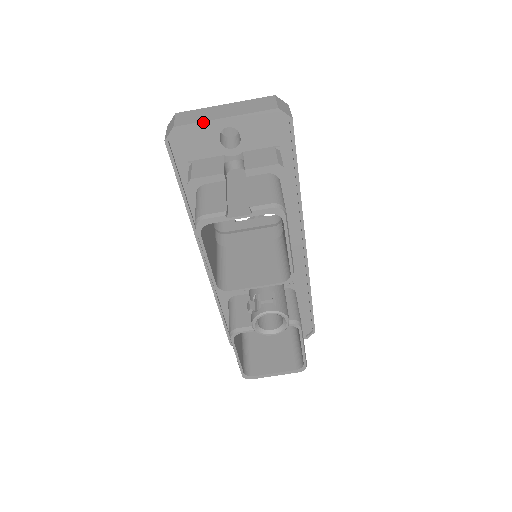
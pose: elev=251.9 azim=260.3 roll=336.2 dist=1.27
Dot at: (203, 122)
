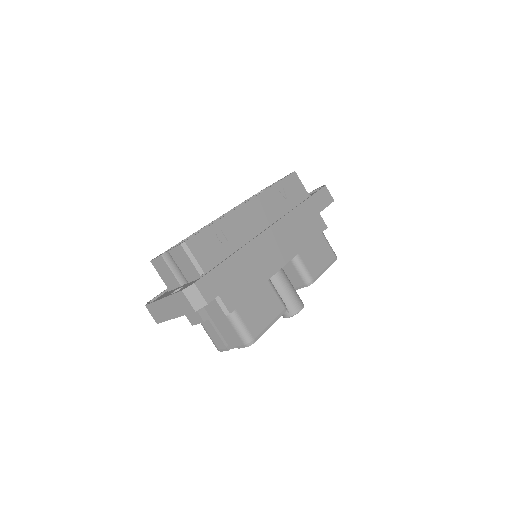
Dot at: (167, 320)
